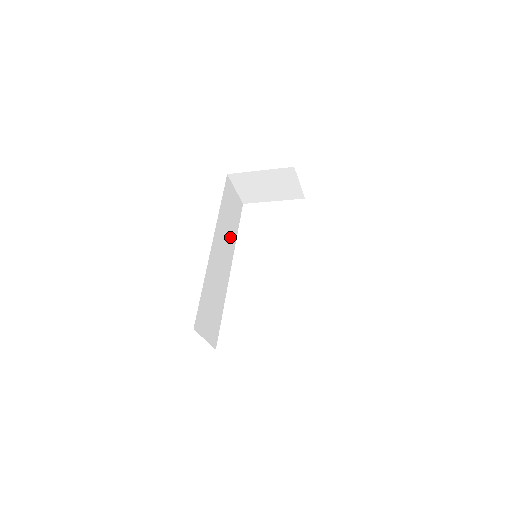
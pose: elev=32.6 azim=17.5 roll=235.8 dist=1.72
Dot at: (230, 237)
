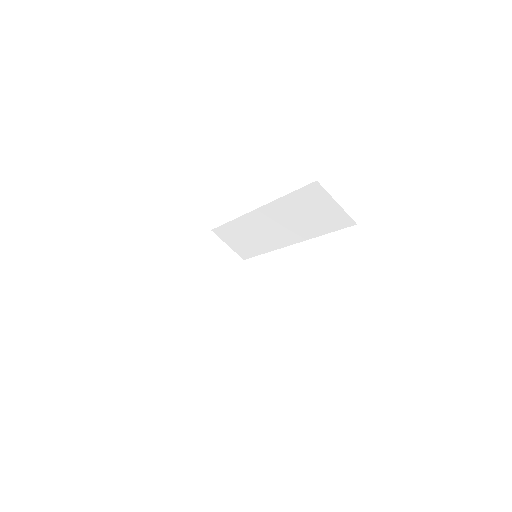
Dot at: occluded
